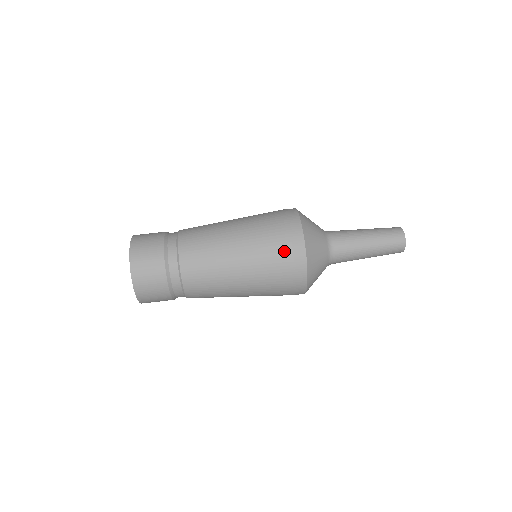
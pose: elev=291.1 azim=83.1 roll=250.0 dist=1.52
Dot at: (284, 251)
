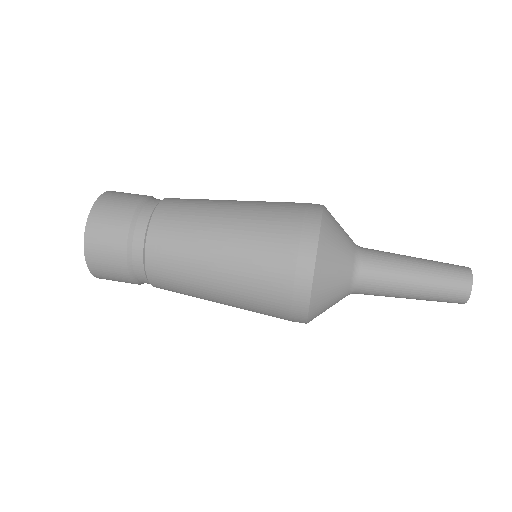
Dot at: (280, 296)
